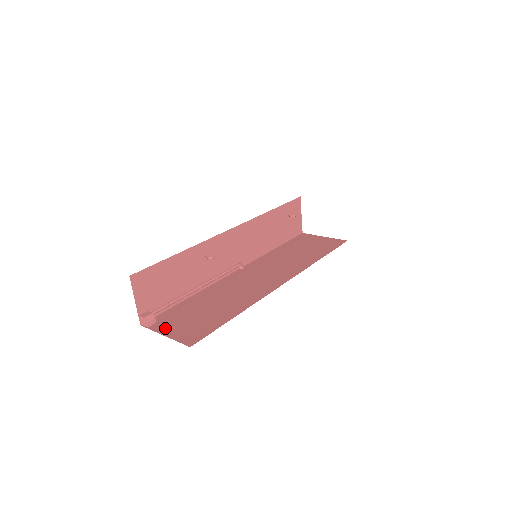
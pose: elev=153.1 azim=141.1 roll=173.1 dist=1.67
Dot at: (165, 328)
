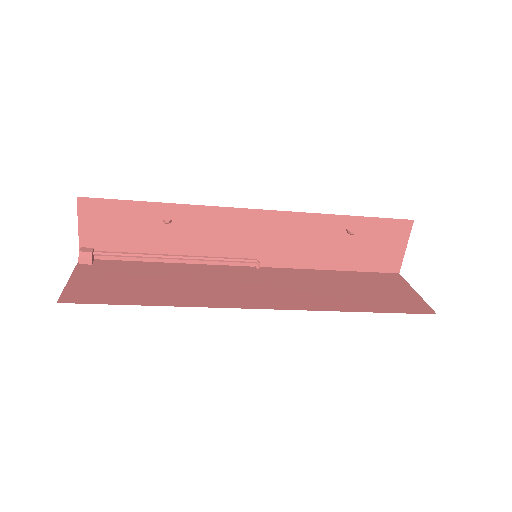
Dot at: (84, 273)
